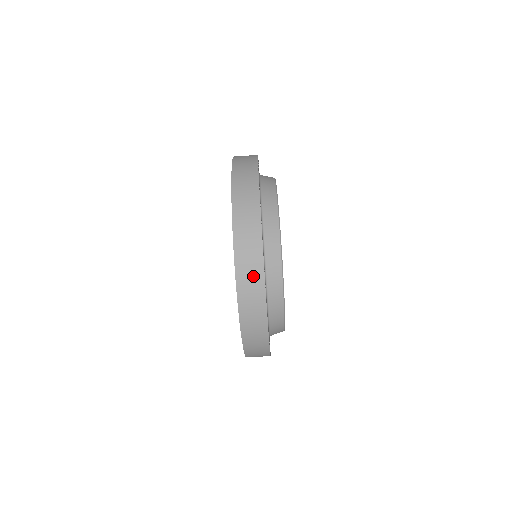
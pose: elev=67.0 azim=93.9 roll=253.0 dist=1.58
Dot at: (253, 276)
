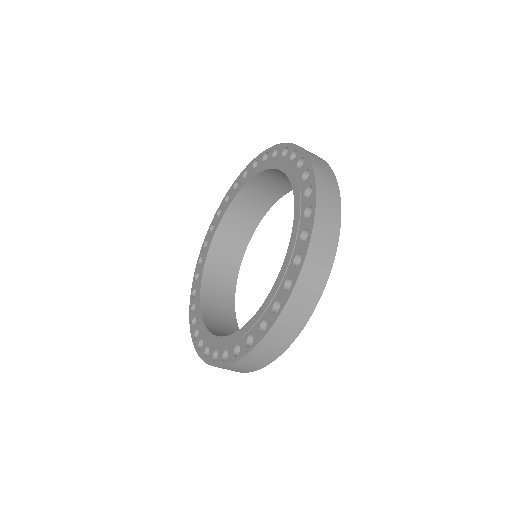
Dot at: (331, 222)
